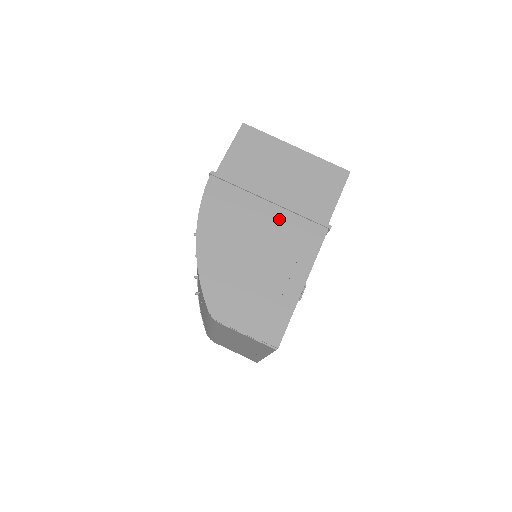
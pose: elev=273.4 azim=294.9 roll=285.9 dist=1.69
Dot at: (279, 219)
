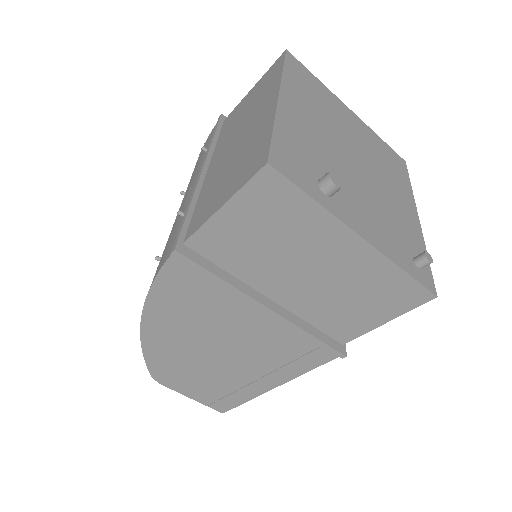
Dot at: (271, 330)
